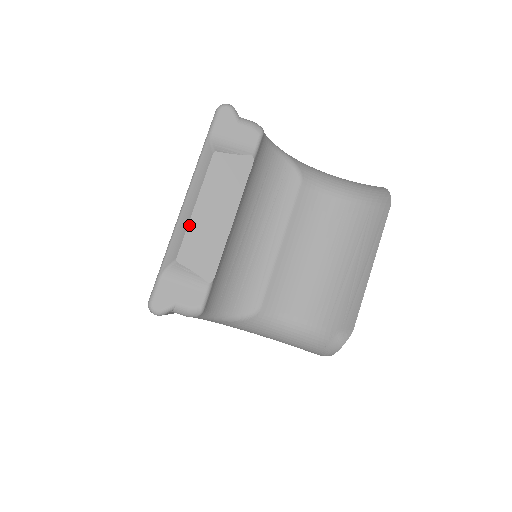
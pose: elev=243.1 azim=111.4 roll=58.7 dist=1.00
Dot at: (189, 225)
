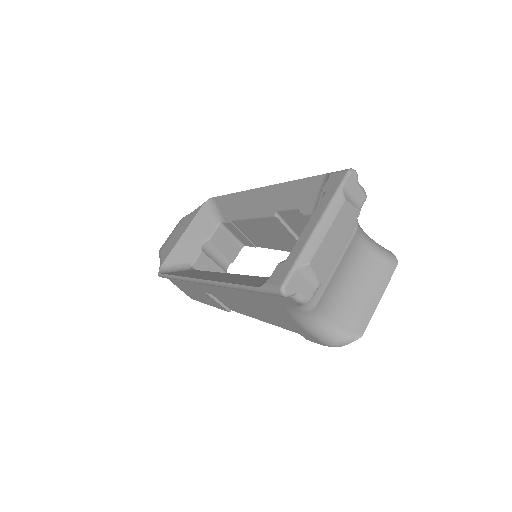
Dot at: (322, 243)
